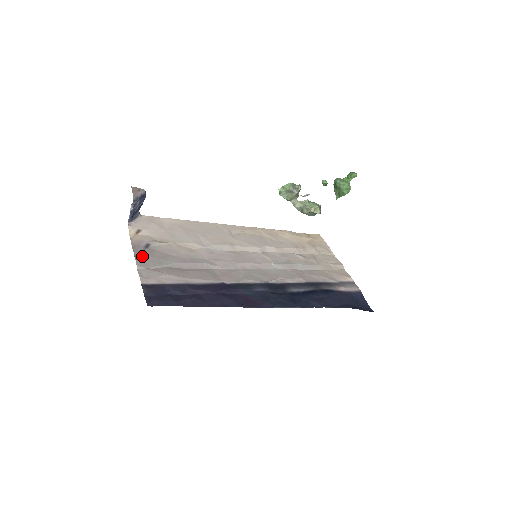
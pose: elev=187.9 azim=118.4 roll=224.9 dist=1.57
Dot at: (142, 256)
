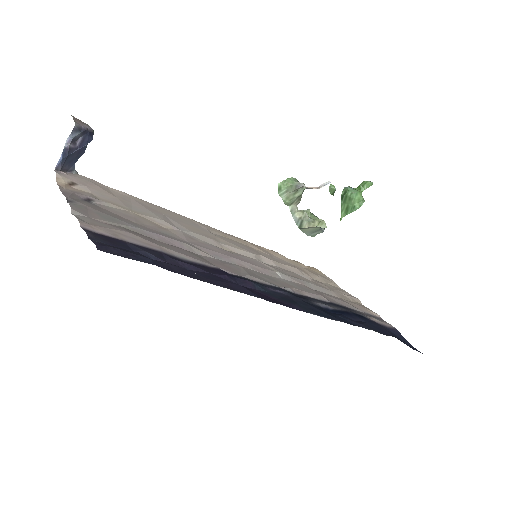
Dot at: (80, 204)
